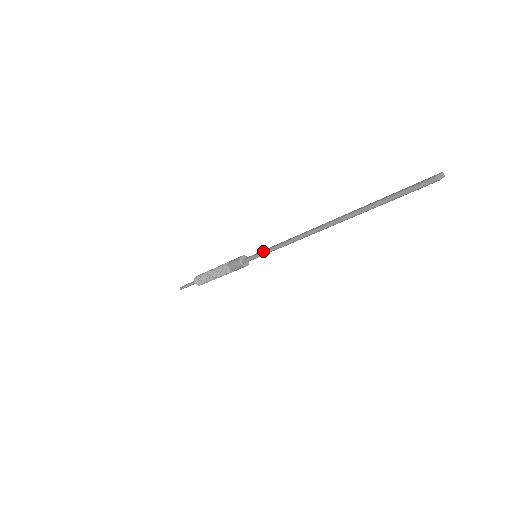
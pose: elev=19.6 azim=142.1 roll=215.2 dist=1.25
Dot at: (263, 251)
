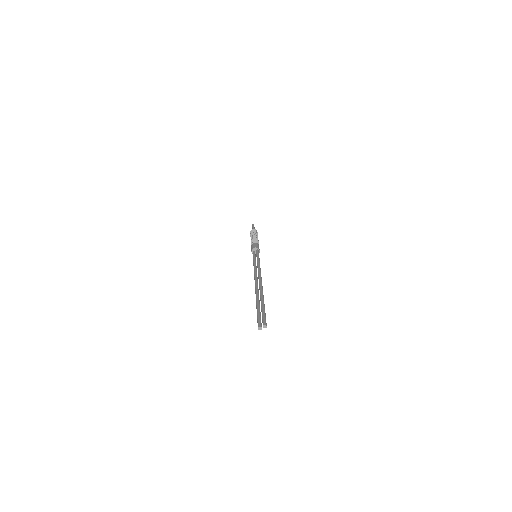
Dot at: (253, 260)
